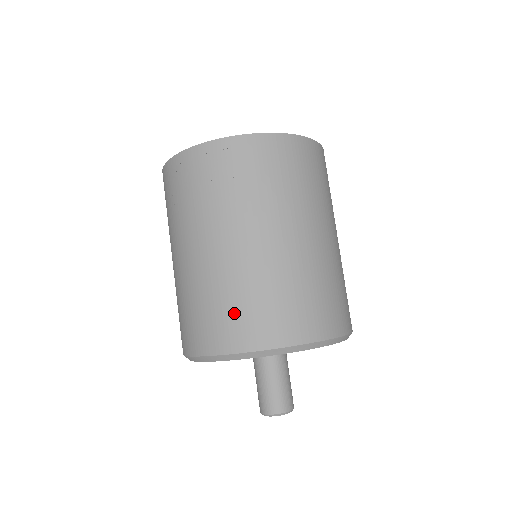
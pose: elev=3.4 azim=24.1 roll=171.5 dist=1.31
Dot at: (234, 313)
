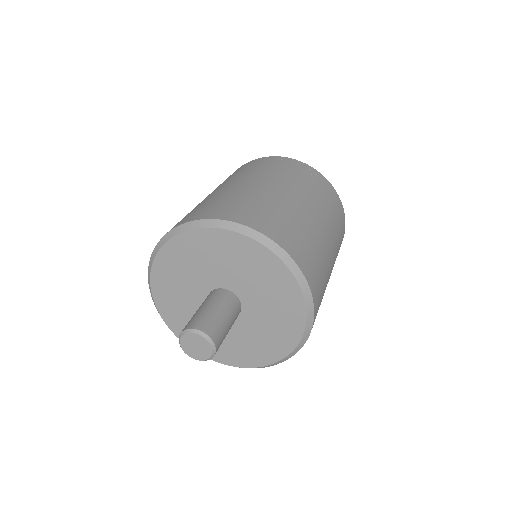
Dot at: (277, 220)
